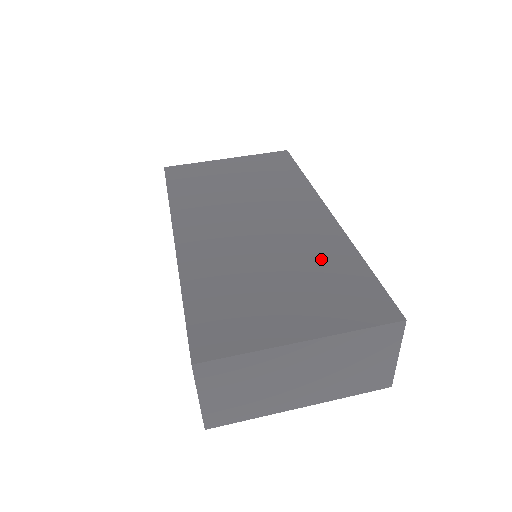
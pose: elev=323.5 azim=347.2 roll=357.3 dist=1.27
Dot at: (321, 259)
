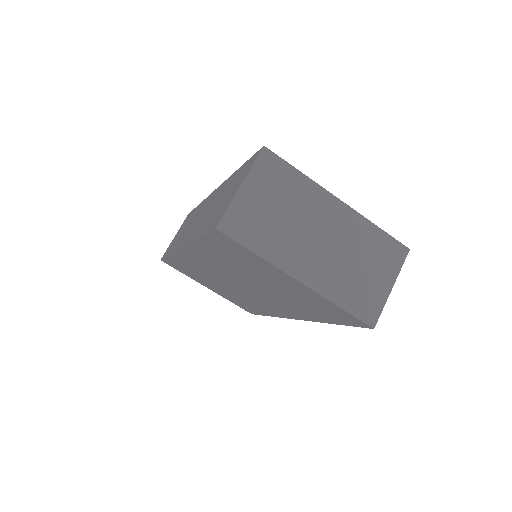
Dot at: occluded
